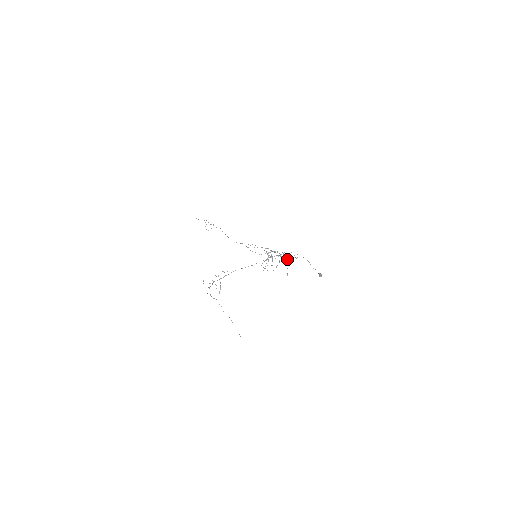
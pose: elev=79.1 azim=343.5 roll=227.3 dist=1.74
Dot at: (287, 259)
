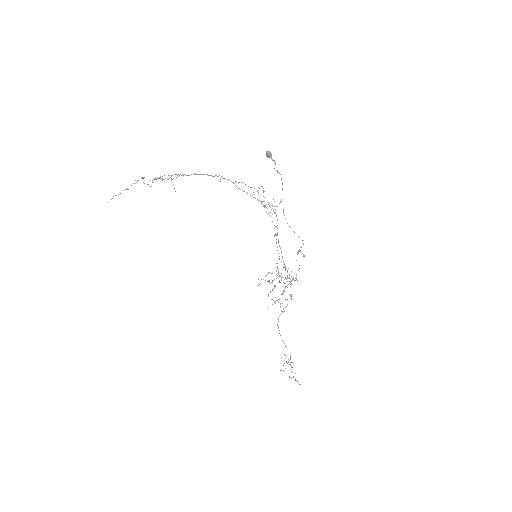
Dot at: occluded
